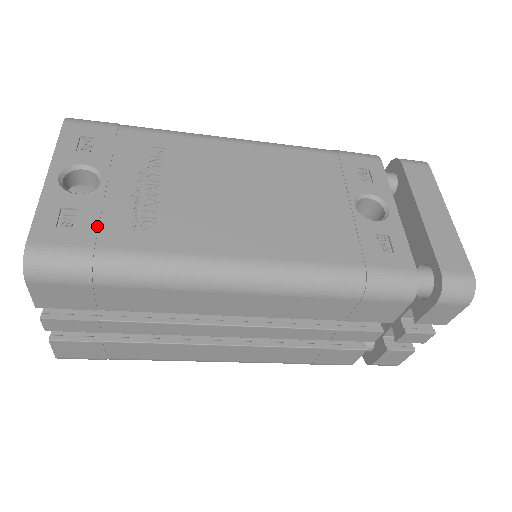
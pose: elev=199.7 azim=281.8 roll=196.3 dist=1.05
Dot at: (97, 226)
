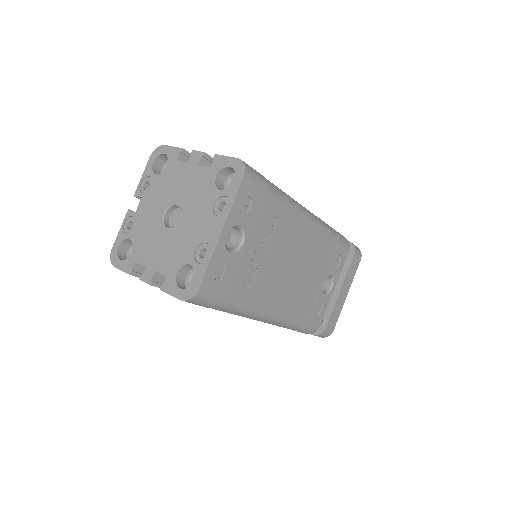
Dot at: (230, 281)
